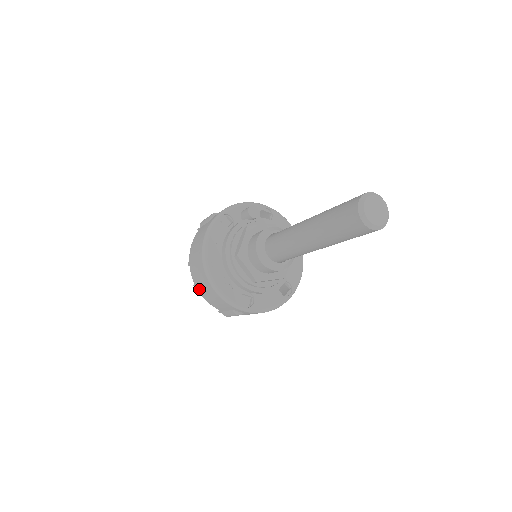
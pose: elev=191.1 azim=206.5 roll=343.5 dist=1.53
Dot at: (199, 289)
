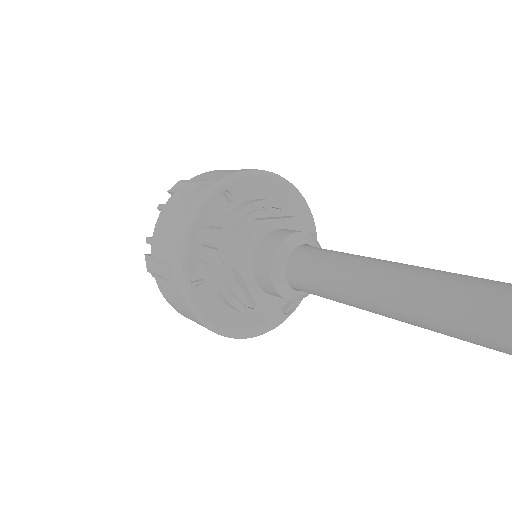
Dot at: occluded
